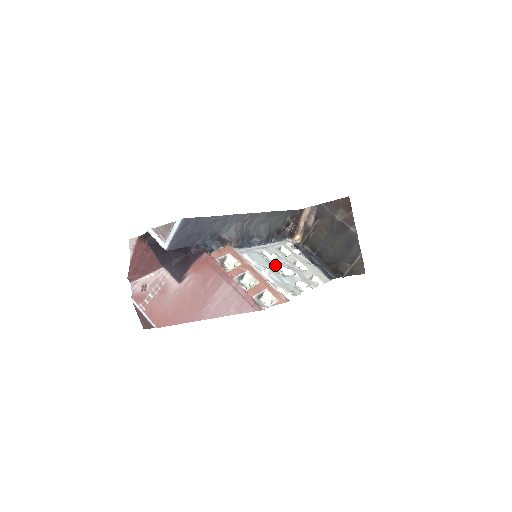
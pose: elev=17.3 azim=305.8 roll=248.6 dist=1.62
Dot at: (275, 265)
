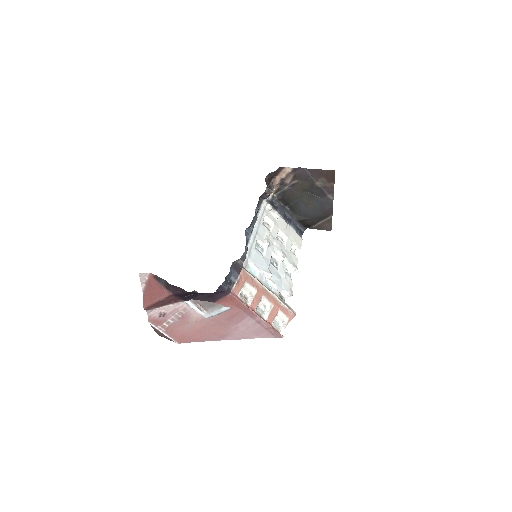
Dot at: (270, 257)
